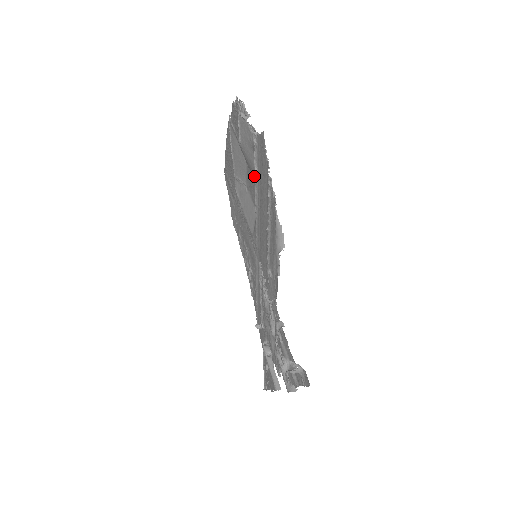
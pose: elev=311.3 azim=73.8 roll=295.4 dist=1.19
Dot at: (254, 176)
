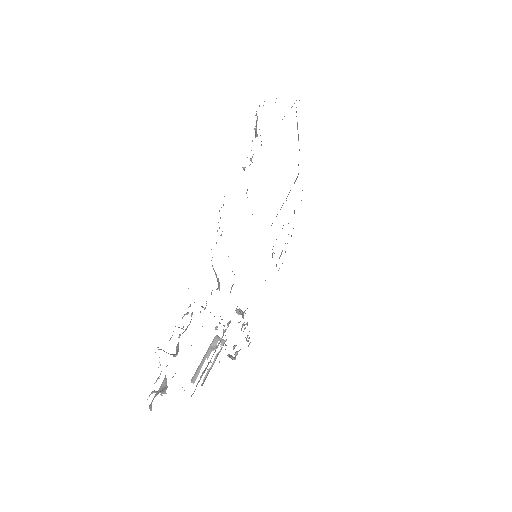
Dot at: occluded
